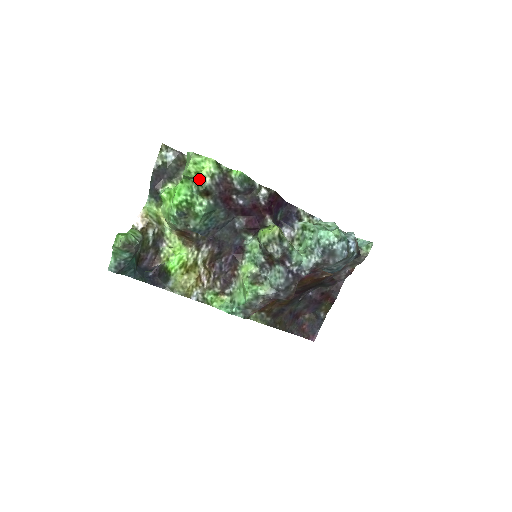
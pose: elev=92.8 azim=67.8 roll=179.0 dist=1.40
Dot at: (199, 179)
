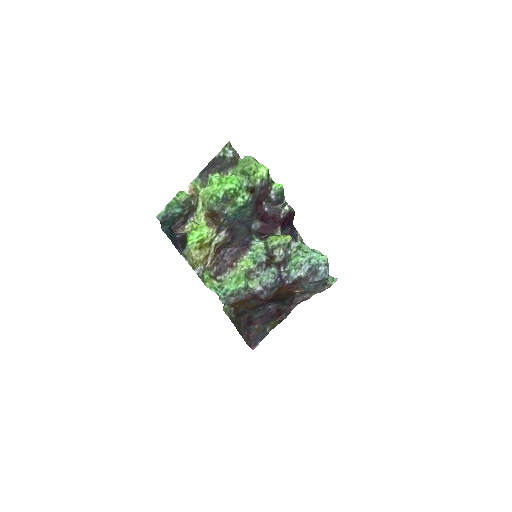
Dot at: (253, 178)
